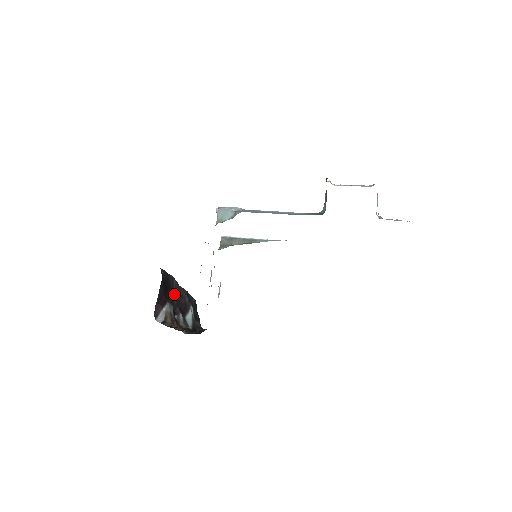
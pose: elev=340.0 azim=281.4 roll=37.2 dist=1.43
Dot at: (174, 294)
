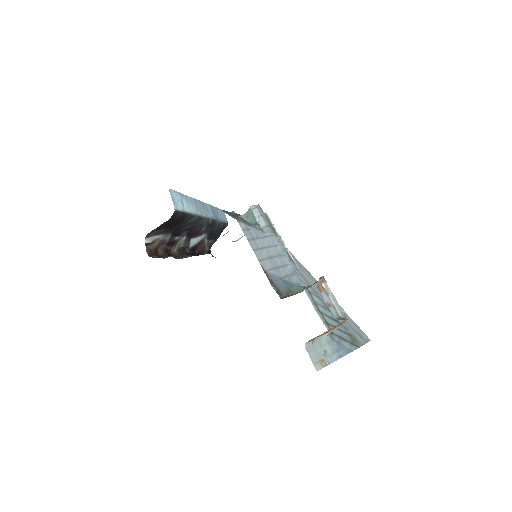
Dot at: (187, 224)
